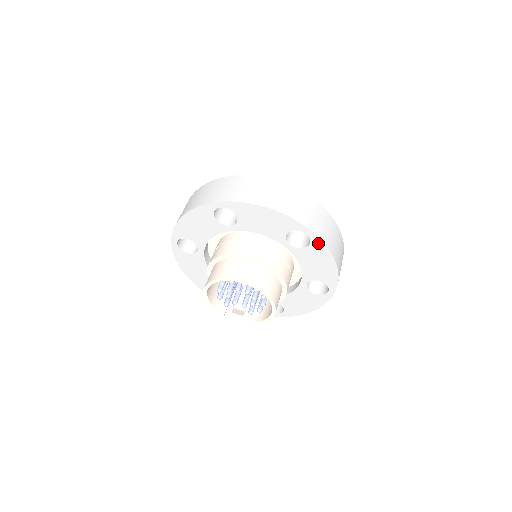
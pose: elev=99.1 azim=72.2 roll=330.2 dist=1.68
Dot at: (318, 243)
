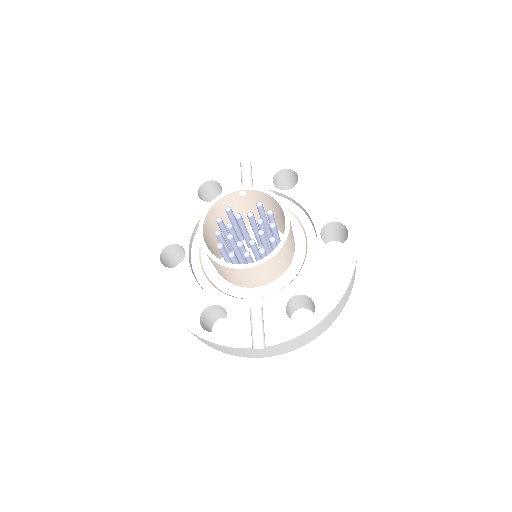
Dot at: occluded
